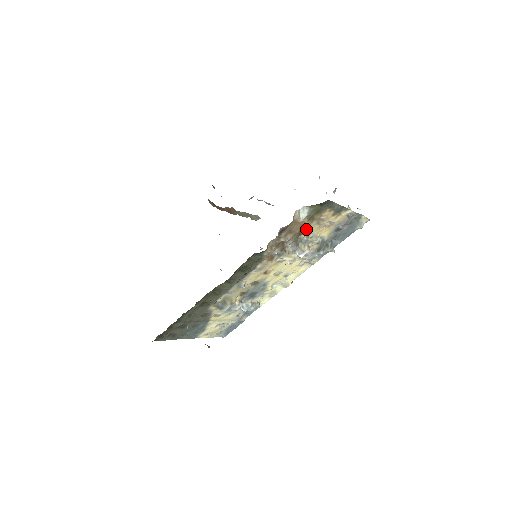
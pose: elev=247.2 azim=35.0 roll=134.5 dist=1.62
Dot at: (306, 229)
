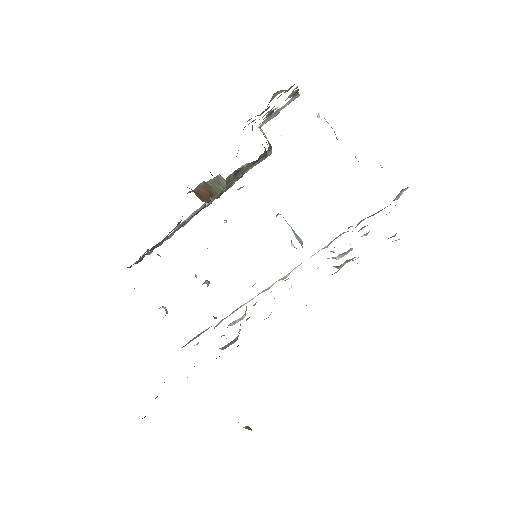
Dot at: occluded
